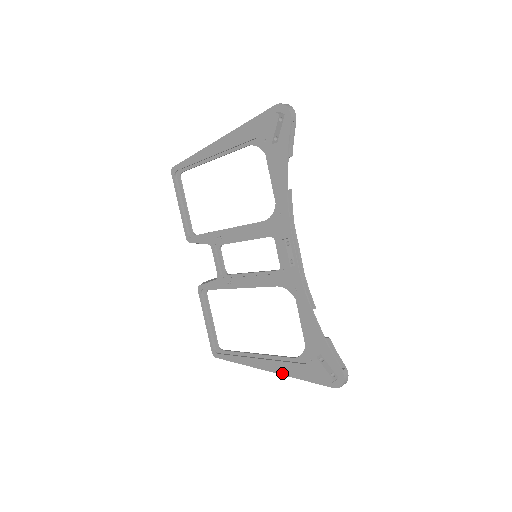
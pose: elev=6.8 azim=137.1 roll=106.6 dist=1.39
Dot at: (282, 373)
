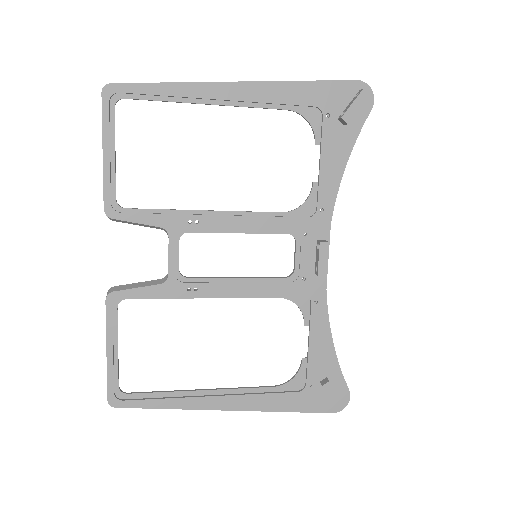
Dot at: (257, 409)
